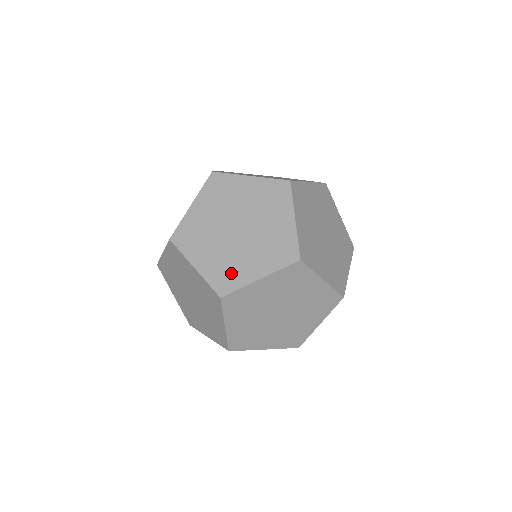
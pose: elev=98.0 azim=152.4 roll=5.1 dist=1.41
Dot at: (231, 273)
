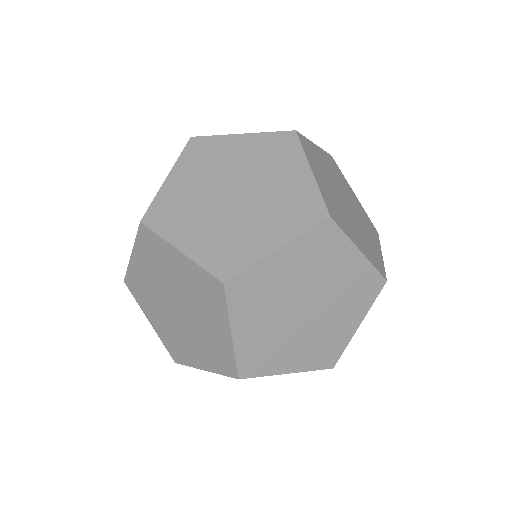
Dot at: (234, 249)
